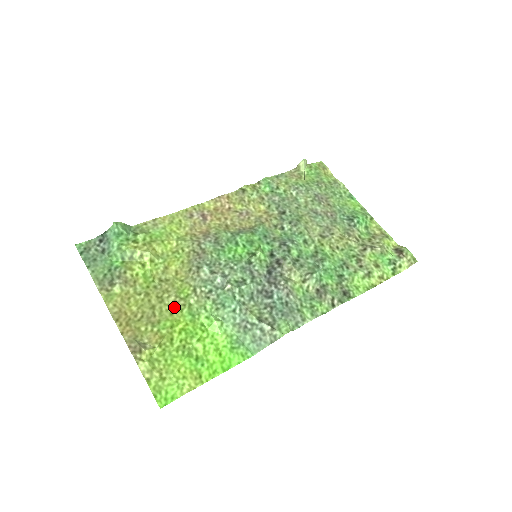
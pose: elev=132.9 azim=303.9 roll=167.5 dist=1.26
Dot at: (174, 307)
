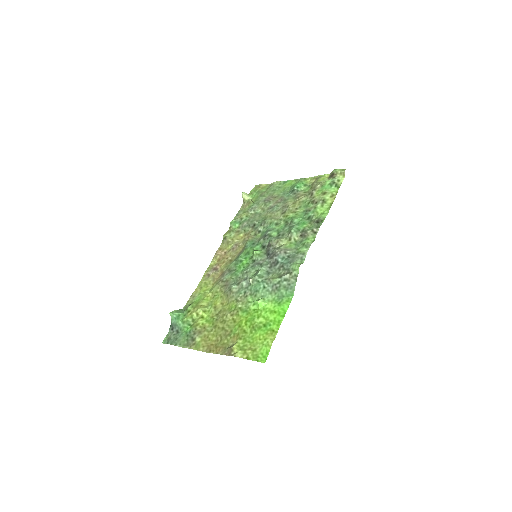
Dot at: (233, 318)
